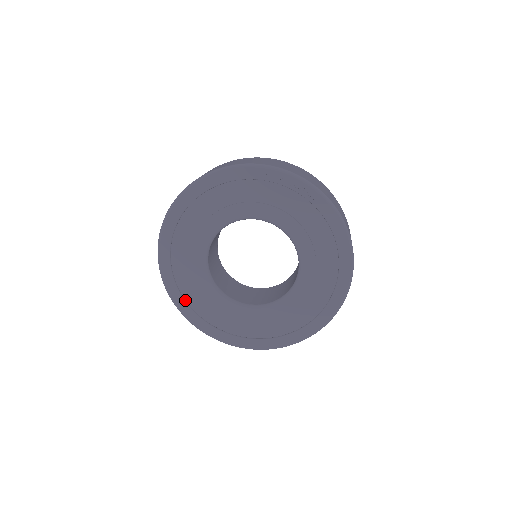
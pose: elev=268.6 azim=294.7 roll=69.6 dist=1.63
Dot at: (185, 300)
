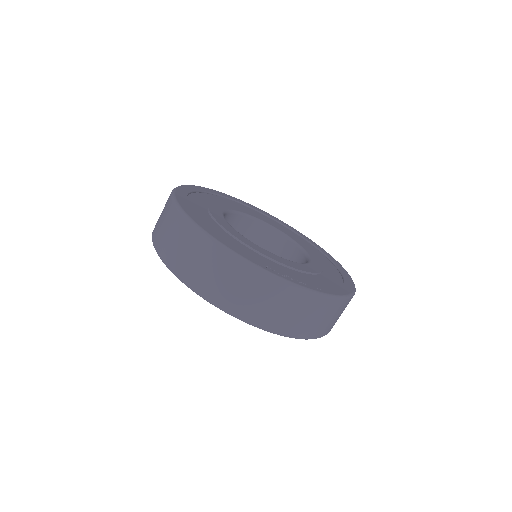
Dot at: occluded
